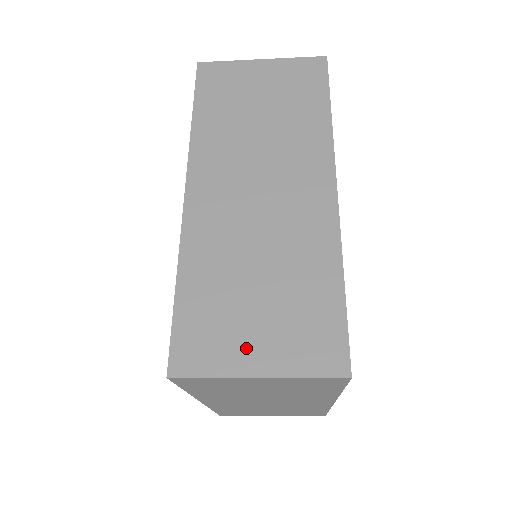
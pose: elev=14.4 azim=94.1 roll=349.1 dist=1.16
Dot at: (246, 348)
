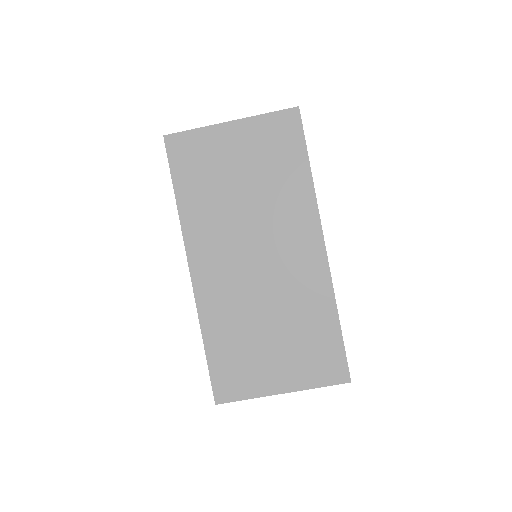
Dot at: occluded
